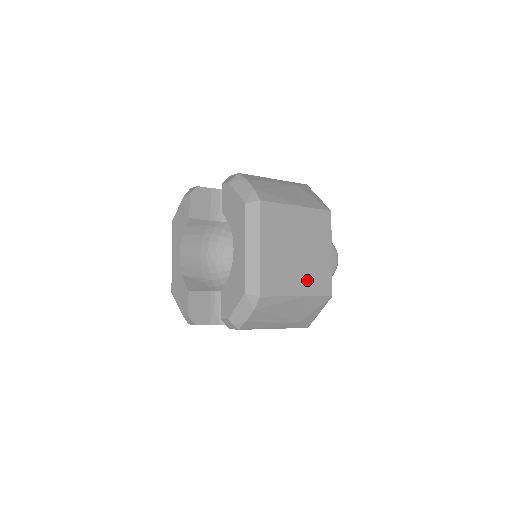
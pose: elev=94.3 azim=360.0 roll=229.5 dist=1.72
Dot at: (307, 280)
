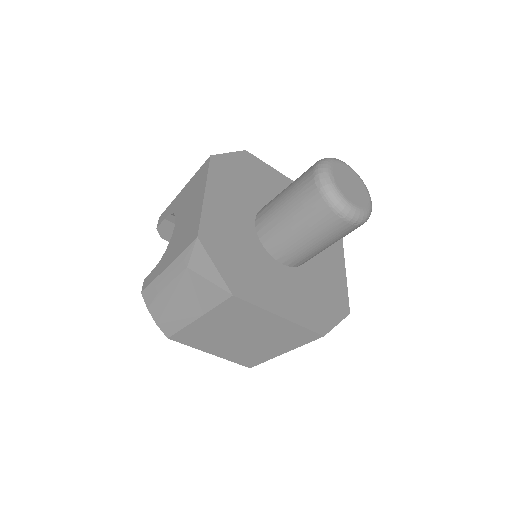
Dot at: (279, 343)
